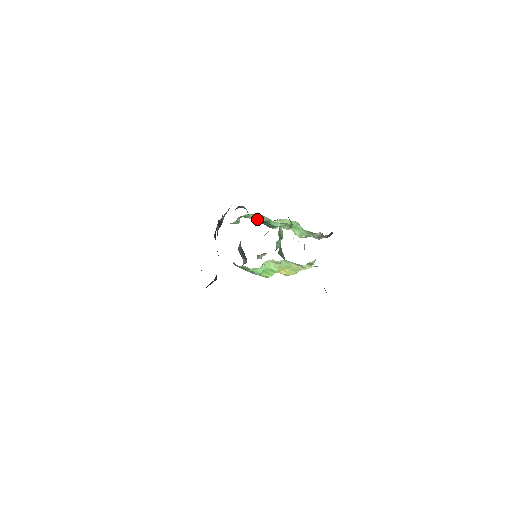
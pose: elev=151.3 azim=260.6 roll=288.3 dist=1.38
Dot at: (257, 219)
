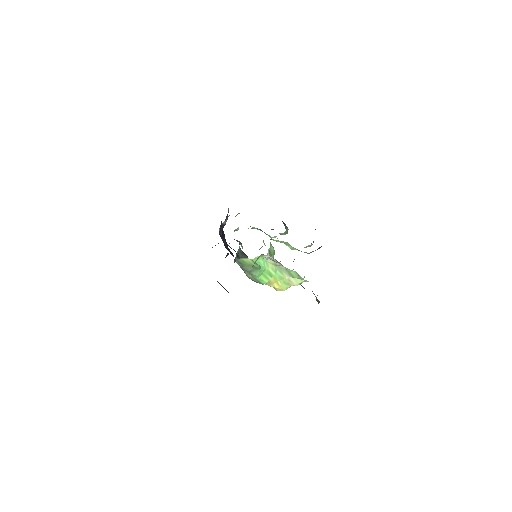
Dot at: occluded
